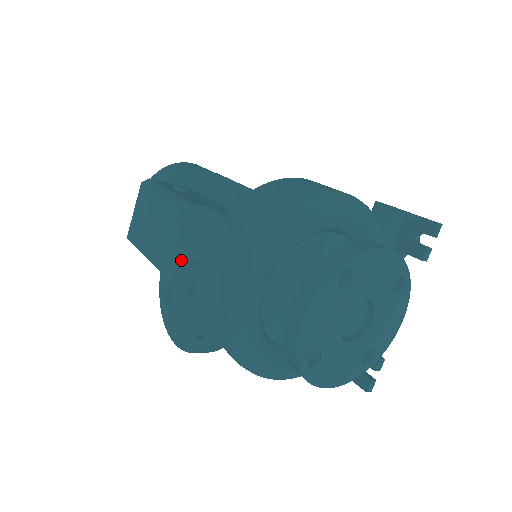
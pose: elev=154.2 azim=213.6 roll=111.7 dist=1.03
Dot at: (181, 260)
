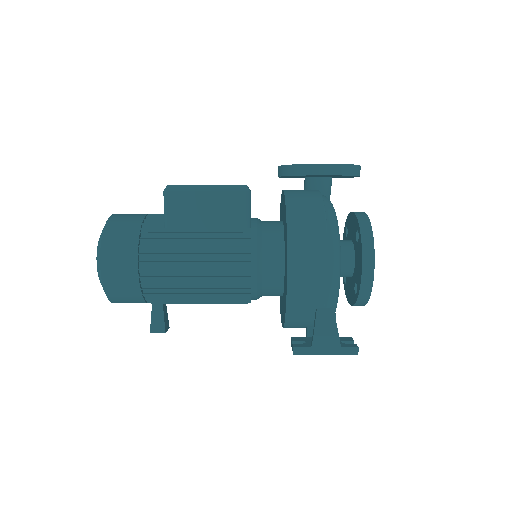
Dot at: occluded
